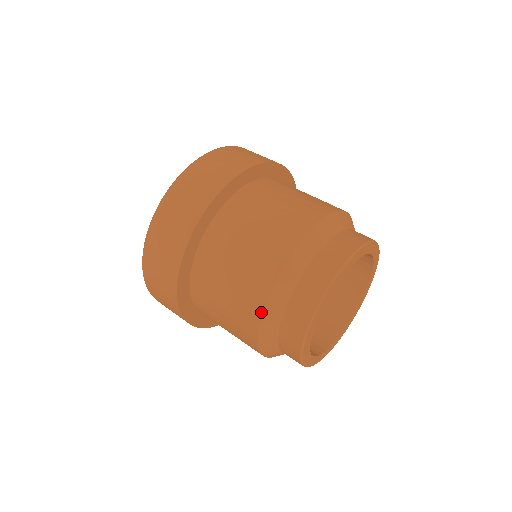
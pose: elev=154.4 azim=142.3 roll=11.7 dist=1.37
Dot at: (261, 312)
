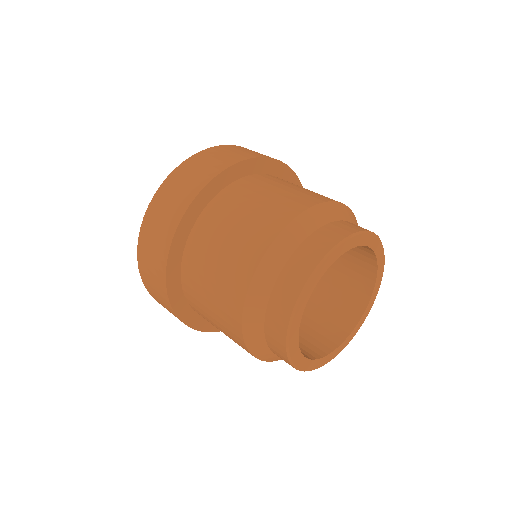
Dot at: (241, 332)
